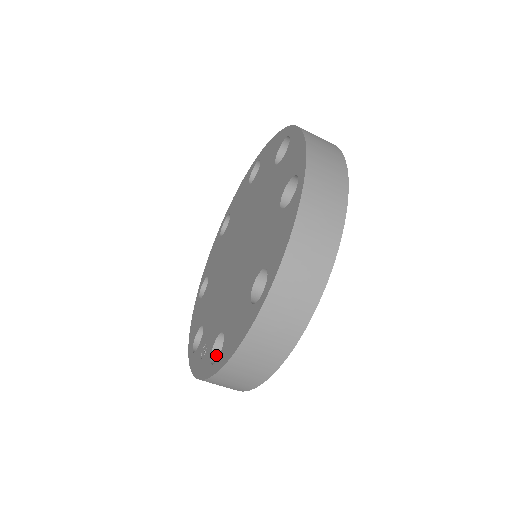
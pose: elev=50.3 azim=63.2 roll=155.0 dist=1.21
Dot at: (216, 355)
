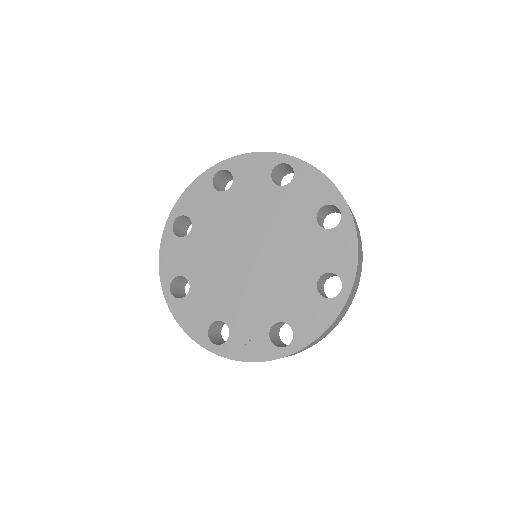
Dot at: (272, 340)
